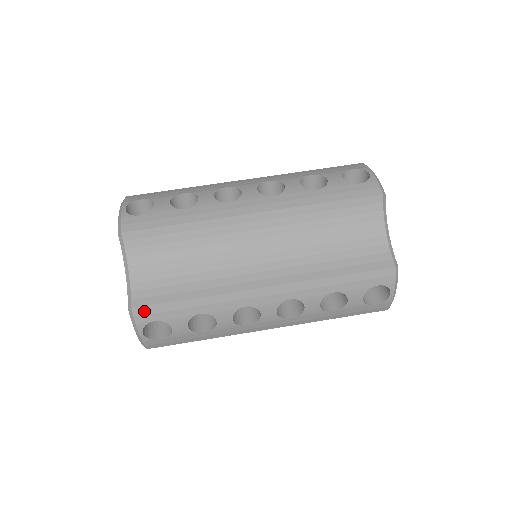
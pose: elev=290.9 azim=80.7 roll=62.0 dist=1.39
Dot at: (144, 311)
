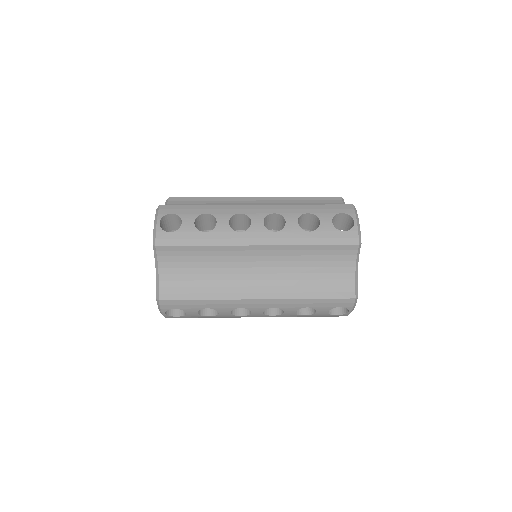
Dot at: (167, 207)
